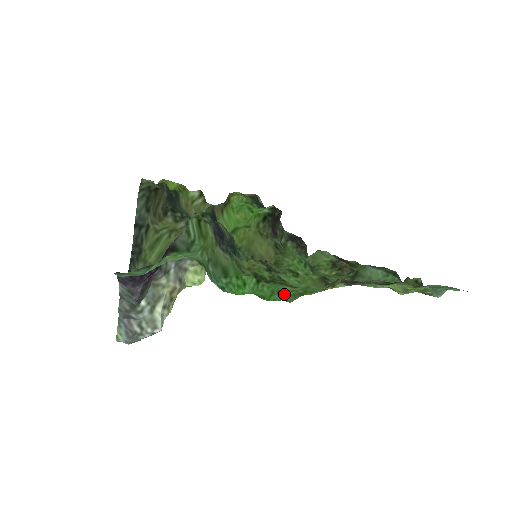
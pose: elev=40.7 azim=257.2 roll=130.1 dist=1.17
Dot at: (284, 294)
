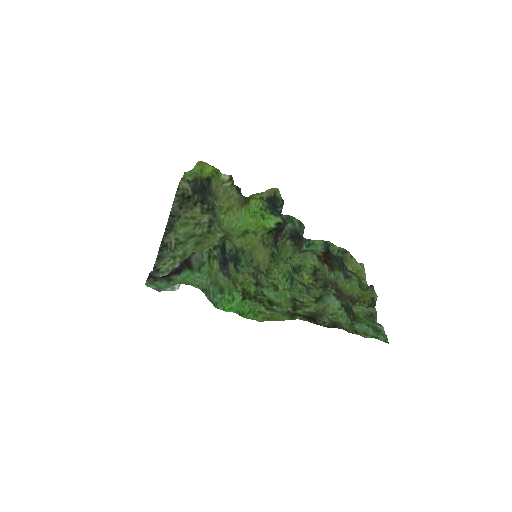
Dot at: (257, 315)
